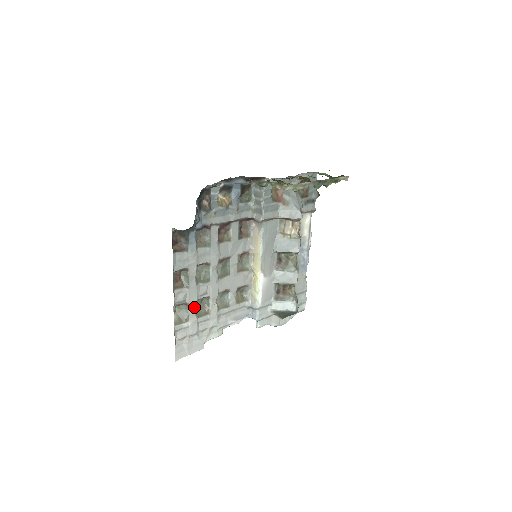
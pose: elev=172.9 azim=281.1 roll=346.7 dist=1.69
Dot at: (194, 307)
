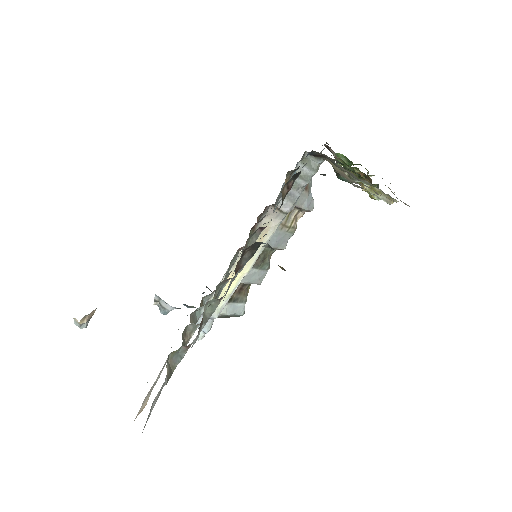
Dot at: occluded
